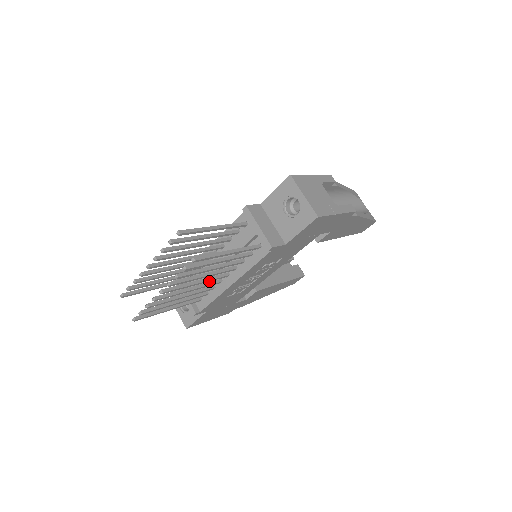
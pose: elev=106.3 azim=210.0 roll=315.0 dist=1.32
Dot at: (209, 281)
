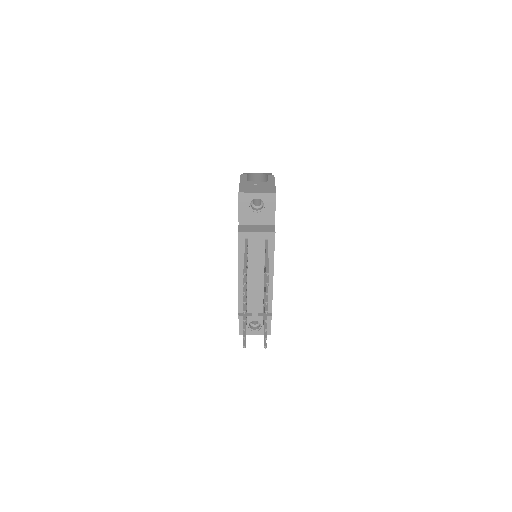
Dot at: occluded
